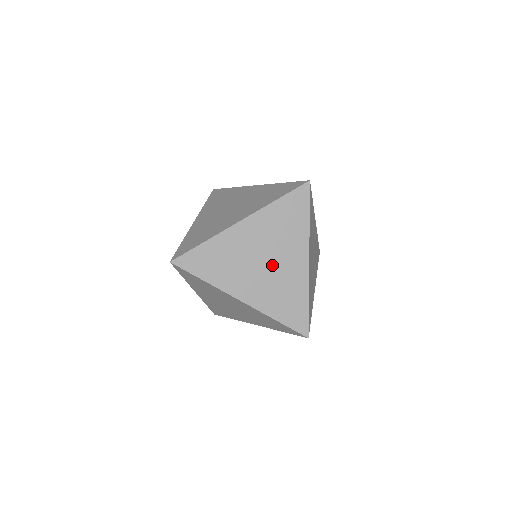
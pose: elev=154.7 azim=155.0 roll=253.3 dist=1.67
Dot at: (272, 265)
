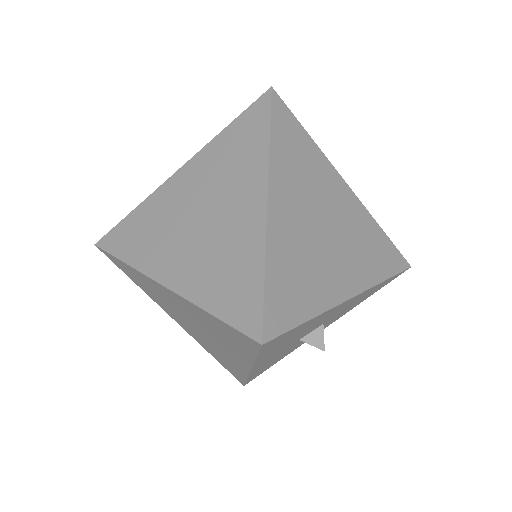
Dot at: (211, 220)
